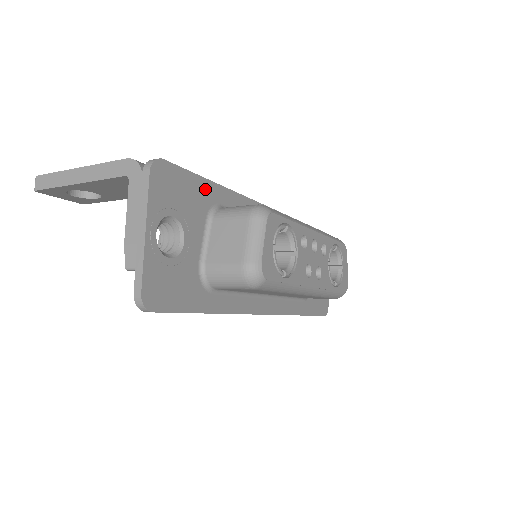
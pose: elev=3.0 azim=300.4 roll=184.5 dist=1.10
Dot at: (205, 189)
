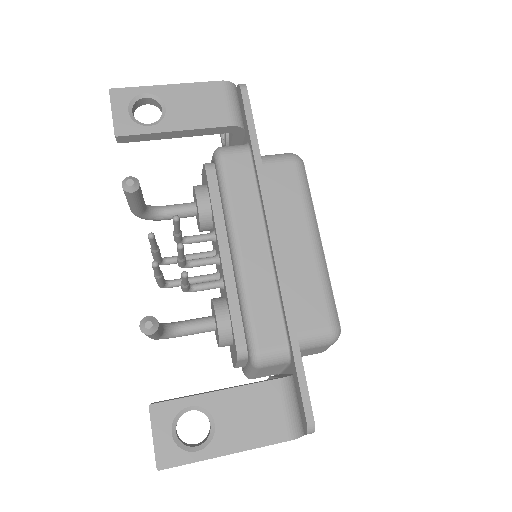
Dot at: occluded
